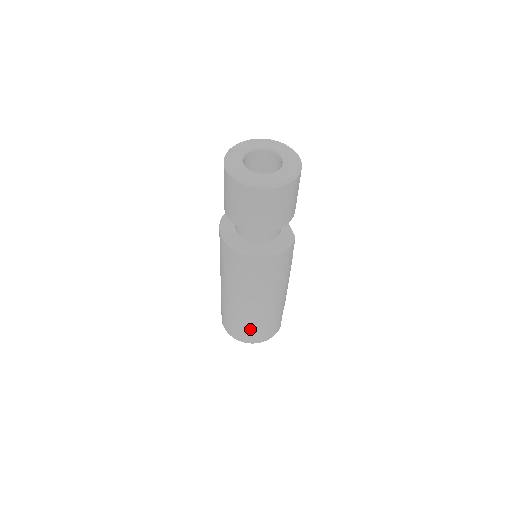
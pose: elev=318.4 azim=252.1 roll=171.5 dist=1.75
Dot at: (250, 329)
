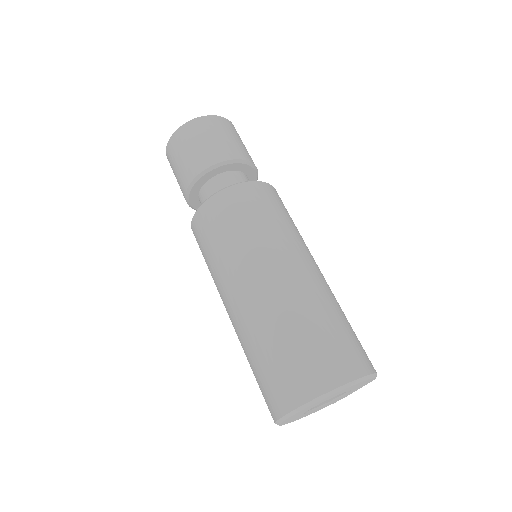
Dot at: (314, 339)
